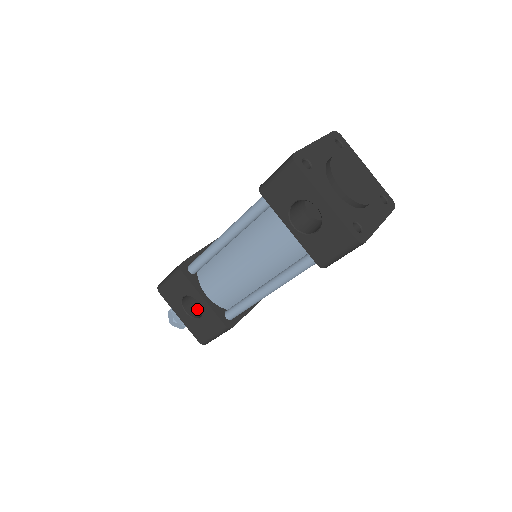
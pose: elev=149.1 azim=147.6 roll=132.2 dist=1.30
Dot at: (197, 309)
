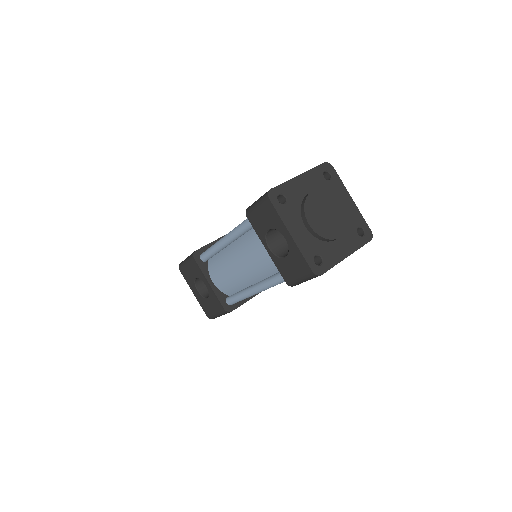
Dot at: occluded
